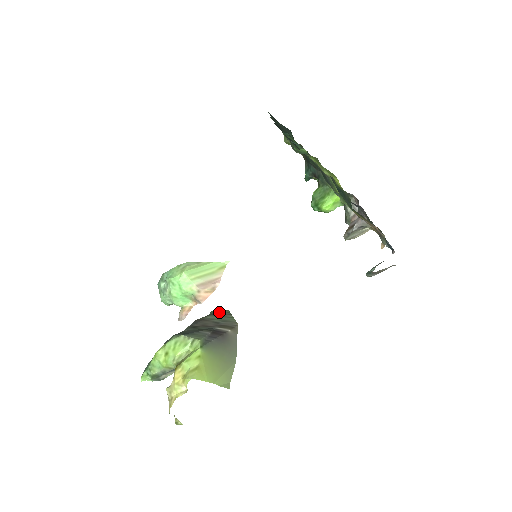
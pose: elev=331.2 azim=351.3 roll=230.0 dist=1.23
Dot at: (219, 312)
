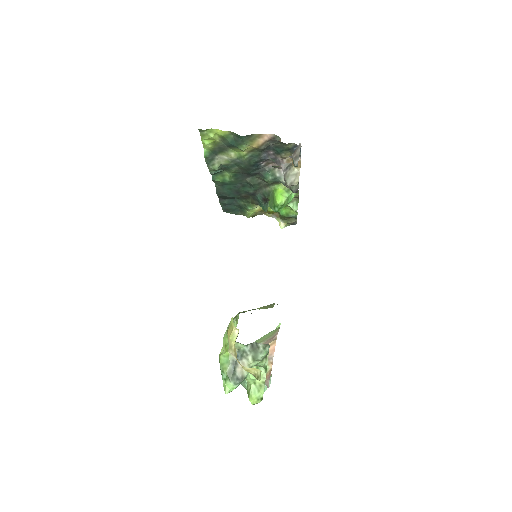
Dot at: occluded
